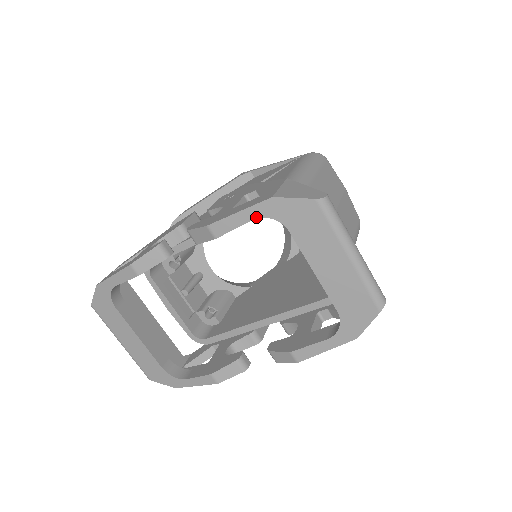
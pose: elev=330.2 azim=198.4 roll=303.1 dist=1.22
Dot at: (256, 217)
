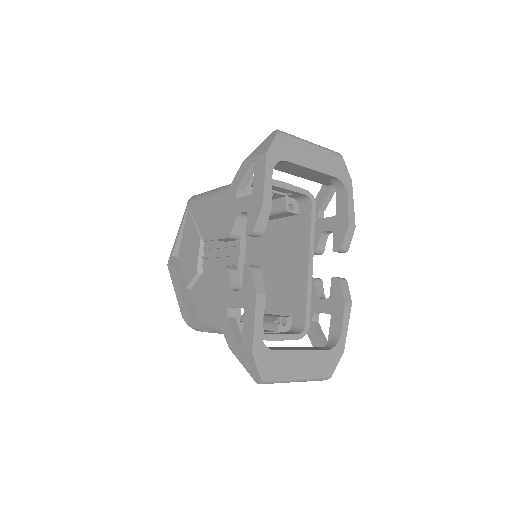
Dot at: (272, 171)
